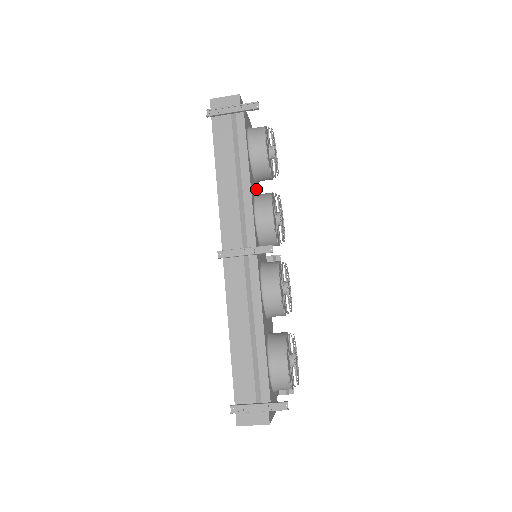
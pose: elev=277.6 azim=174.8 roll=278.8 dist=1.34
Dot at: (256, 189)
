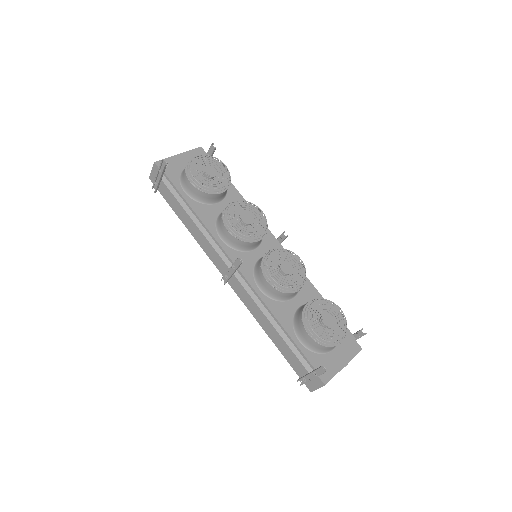
Dot at: (224, 205)
